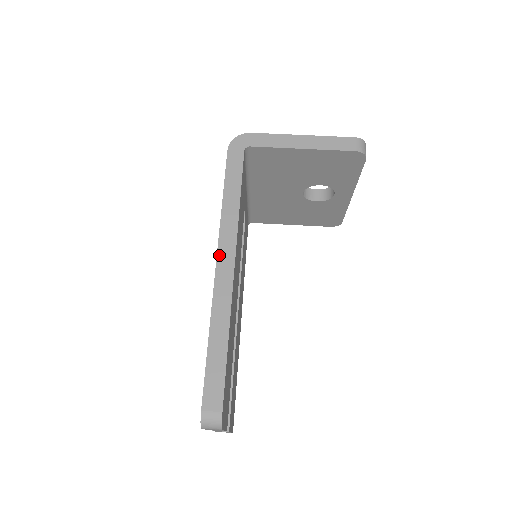
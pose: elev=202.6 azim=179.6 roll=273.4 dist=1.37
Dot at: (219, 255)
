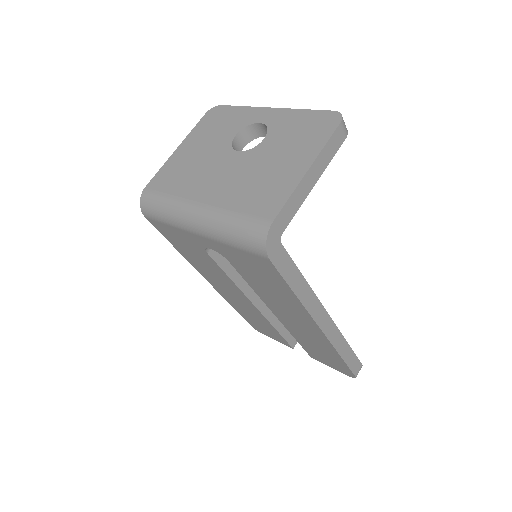
Dot at: (320, 325)
